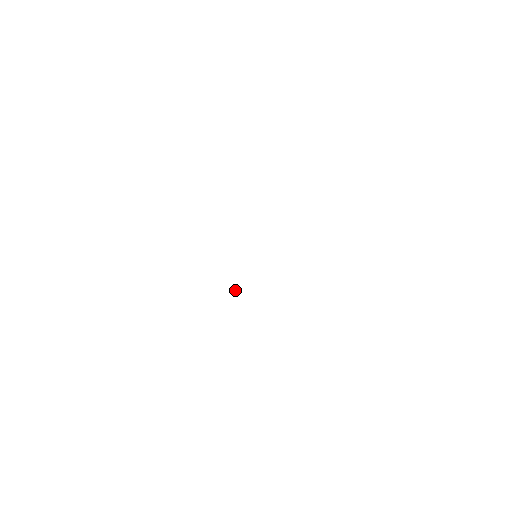
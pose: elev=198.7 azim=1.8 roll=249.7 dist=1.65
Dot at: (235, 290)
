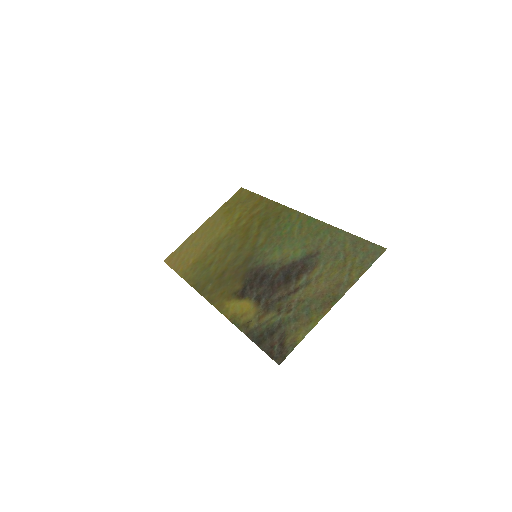
Dot at: (251, 322)
